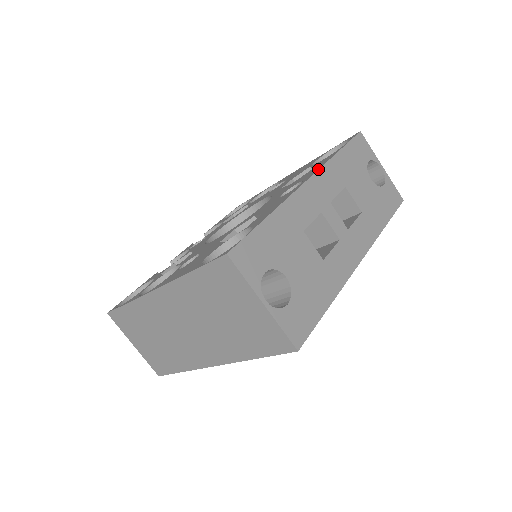
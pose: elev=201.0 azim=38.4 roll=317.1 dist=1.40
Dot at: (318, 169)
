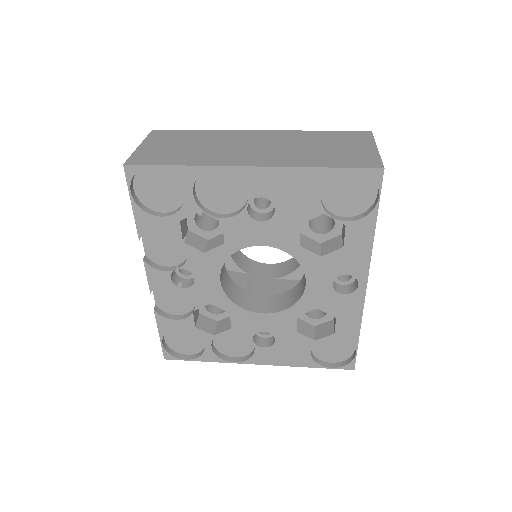
Dot at: occluded
